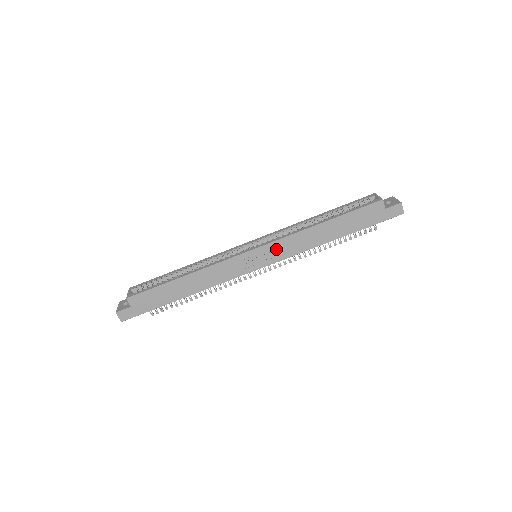
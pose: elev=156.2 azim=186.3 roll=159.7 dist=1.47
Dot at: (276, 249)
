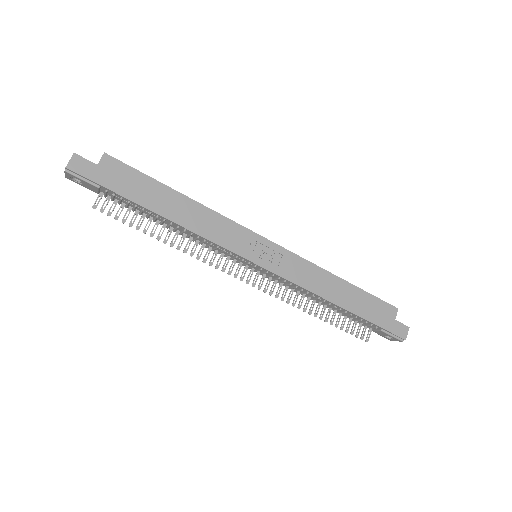
Dot at: (287, 261)
